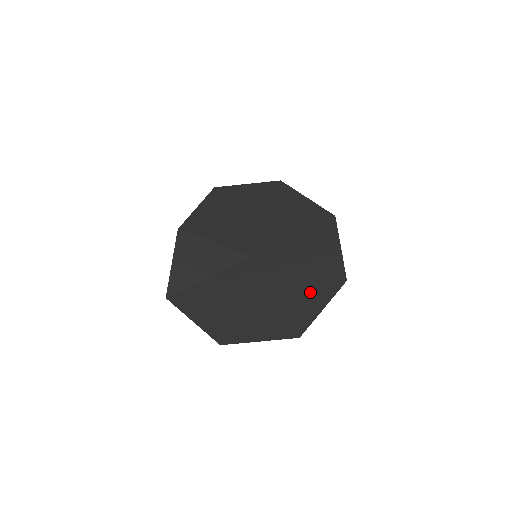
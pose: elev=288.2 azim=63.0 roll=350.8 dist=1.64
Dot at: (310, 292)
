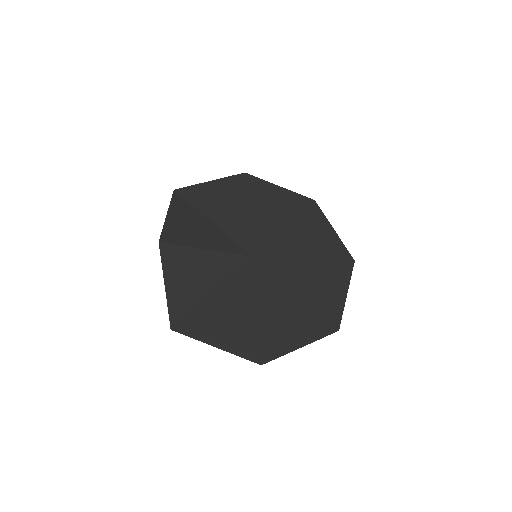
Dot at: (327, 281)
